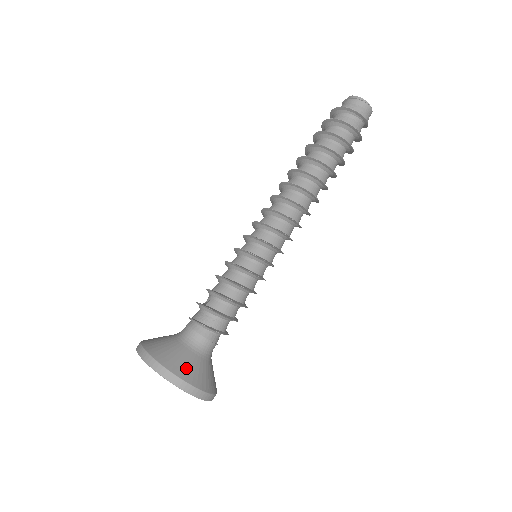
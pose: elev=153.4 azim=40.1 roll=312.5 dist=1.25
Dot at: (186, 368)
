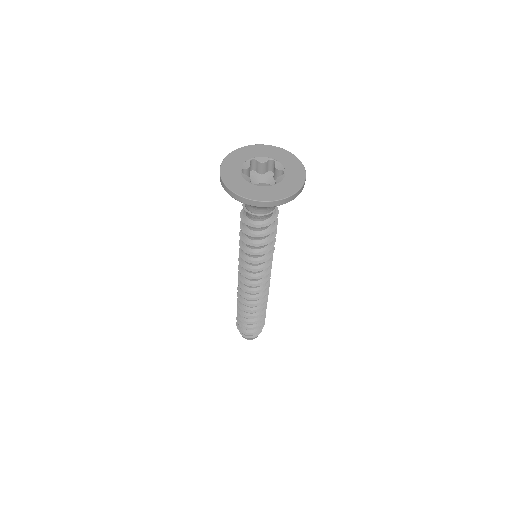
Dot at: occluded
